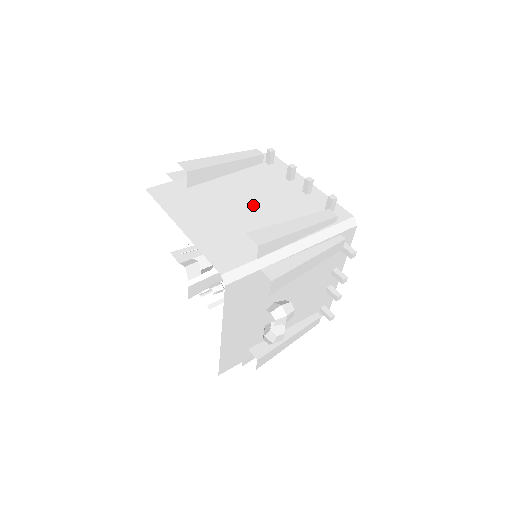
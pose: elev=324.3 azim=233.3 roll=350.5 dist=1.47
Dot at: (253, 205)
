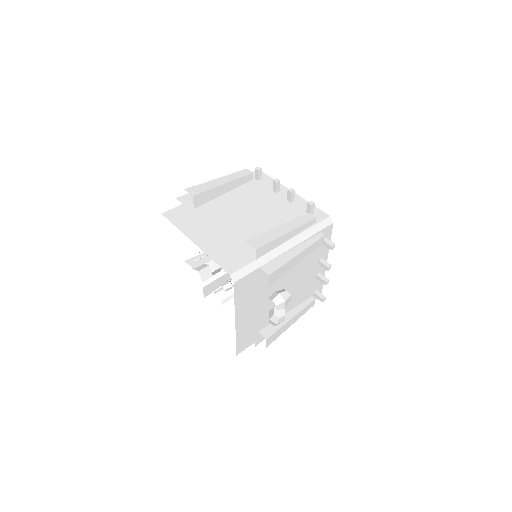
Dot at: (248, 216)
